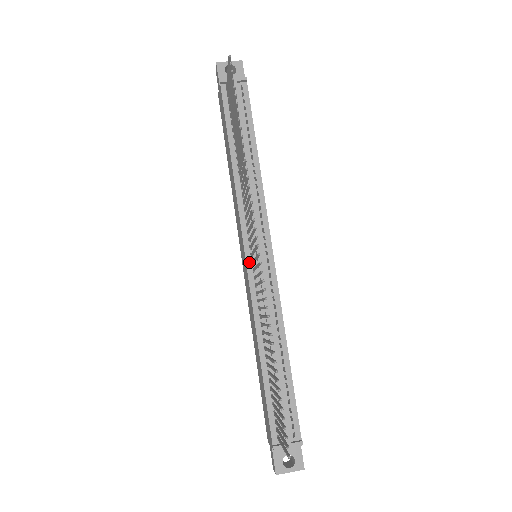
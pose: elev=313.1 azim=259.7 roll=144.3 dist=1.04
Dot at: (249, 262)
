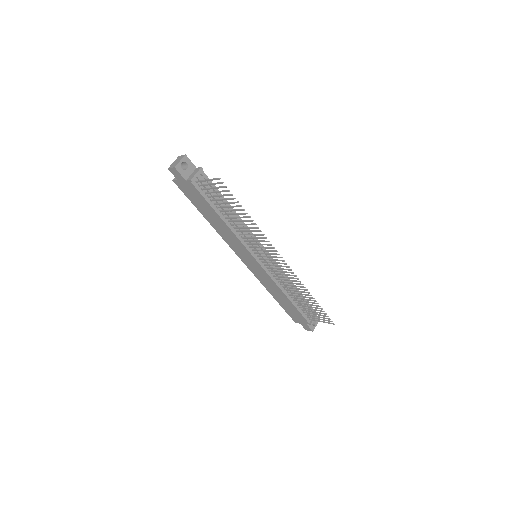
Dot at: (261, 263)
